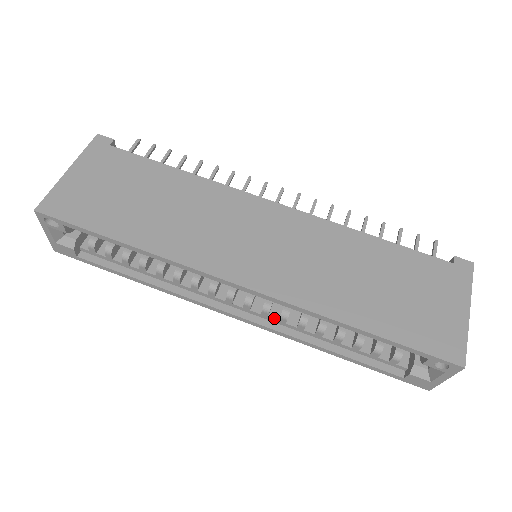
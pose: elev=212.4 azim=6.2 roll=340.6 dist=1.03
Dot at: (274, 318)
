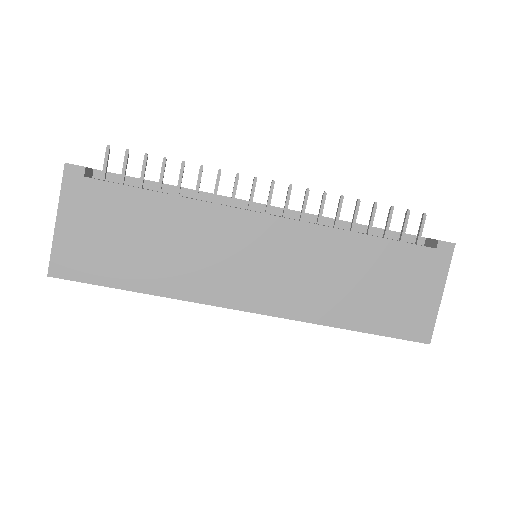
Dot at: occluded
